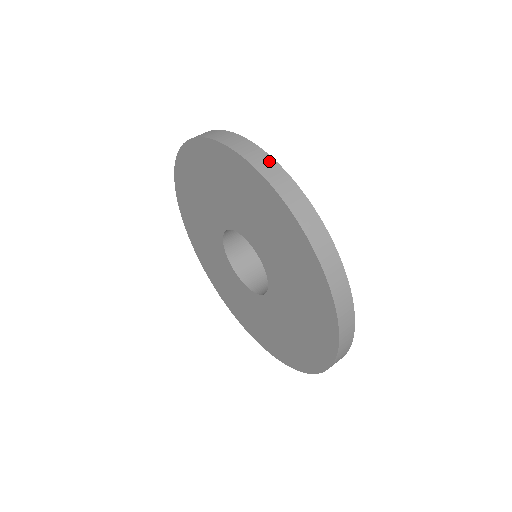
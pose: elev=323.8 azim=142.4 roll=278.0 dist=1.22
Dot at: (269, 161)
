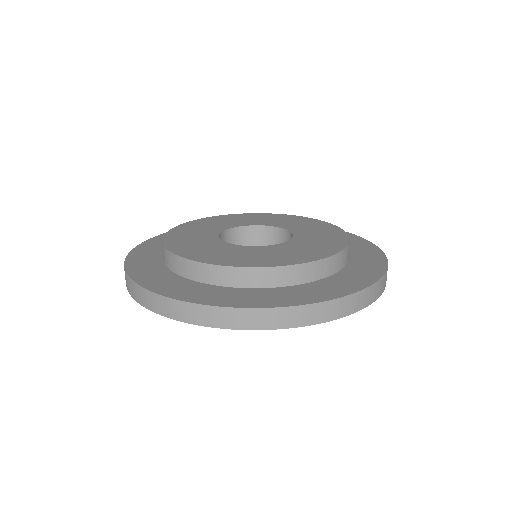
Dot at: (309, 310)
